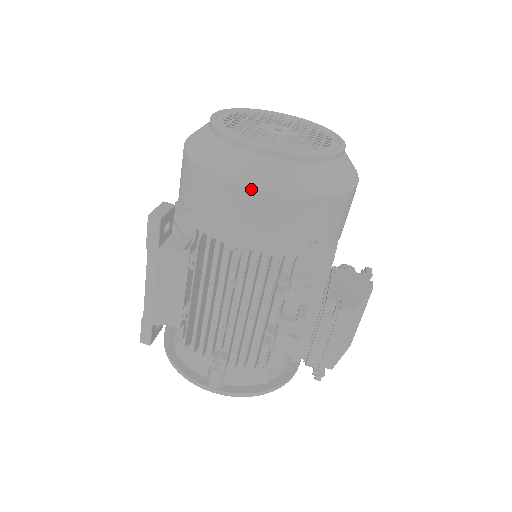
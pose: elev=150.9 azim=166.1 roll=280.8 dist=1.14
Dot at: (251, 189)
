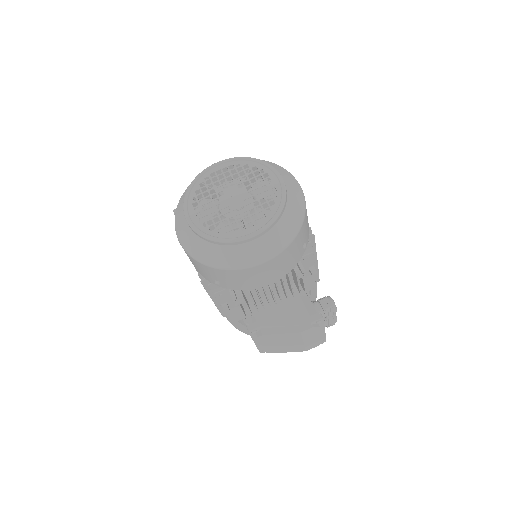
Dot at: (177, 237)
